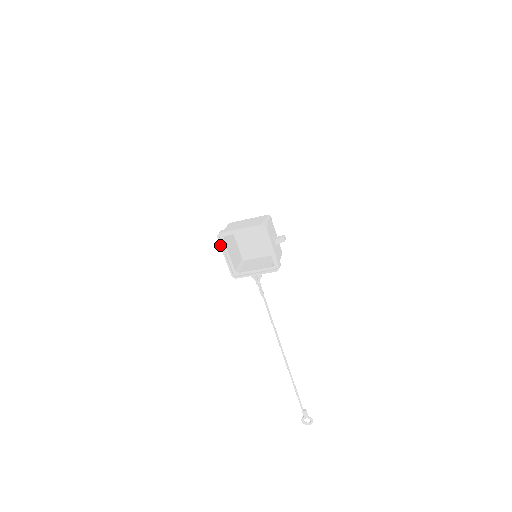
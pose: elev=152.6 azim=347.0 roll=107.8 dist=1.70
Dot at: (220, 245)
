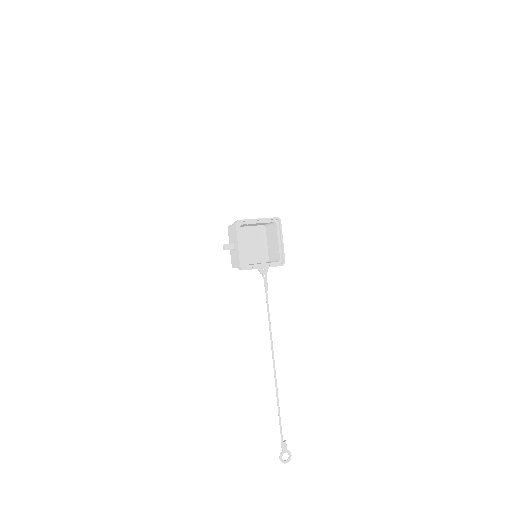
Dot at: (237, 232)
